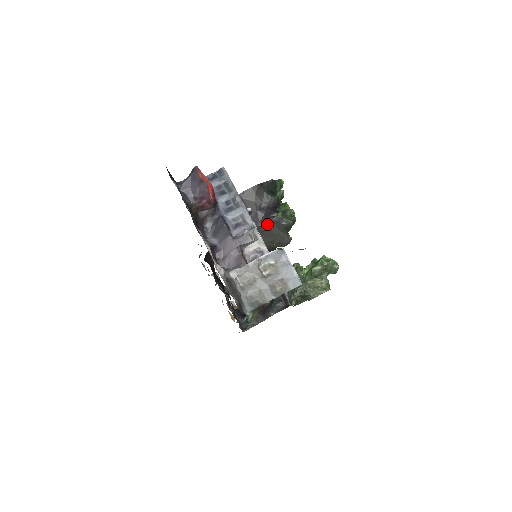
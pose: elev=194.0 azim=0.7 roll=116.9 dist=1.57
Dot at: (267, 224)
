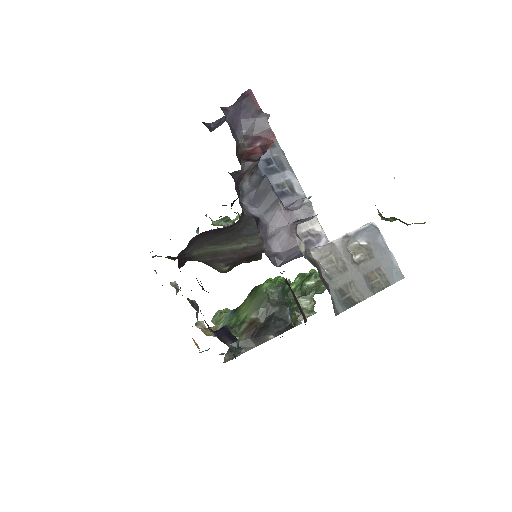
Dot at: occluded
